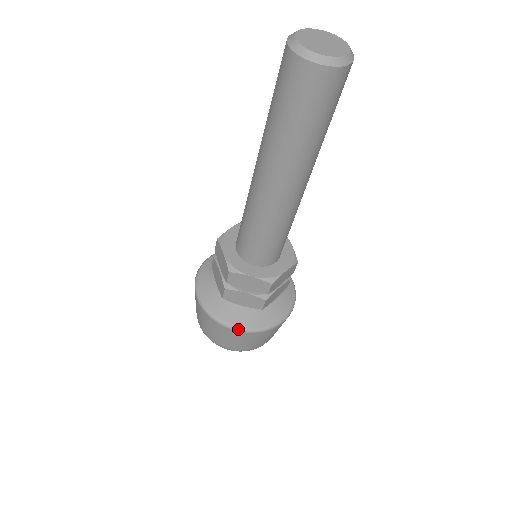
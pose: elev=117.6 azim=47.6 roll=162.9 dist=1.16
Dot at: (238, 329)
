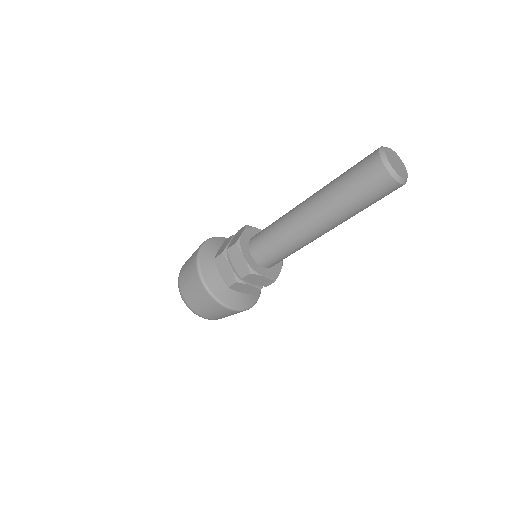
Dot at: (204, 283)
